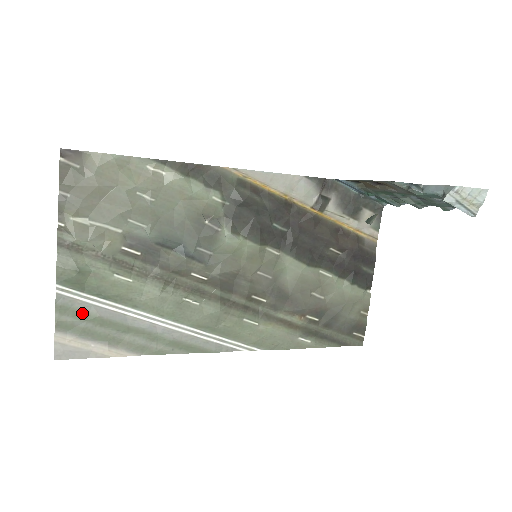
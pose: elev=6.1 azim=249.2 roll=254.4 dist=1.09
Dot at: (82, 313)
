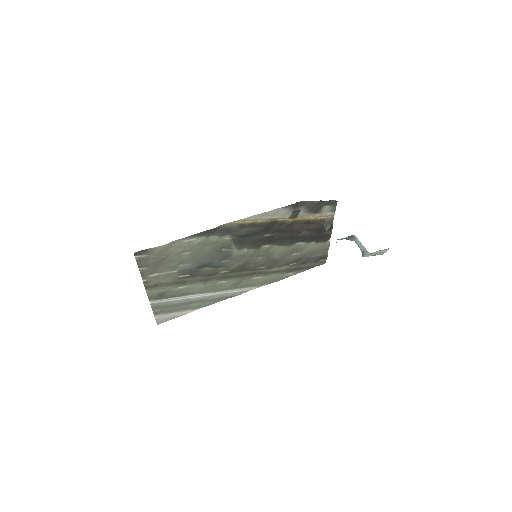
Dot at: (165, 306)
